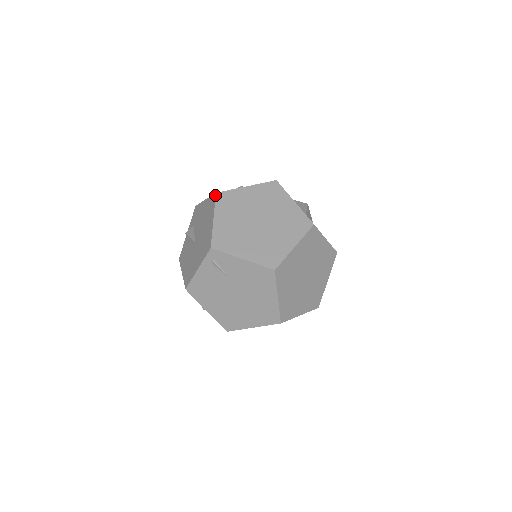
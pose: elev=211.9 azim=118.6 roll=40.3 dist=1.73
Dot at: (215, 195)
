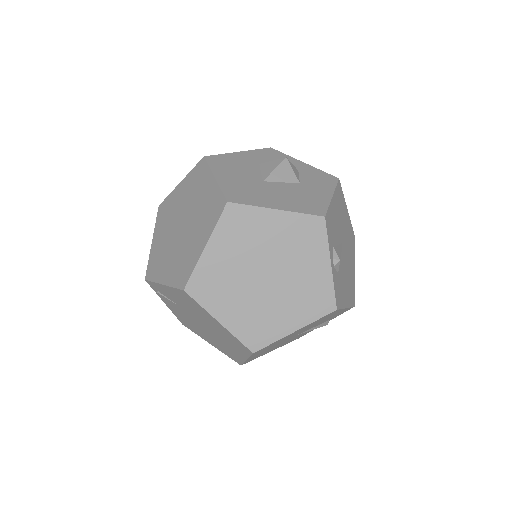
Dot at: (158, 209)
